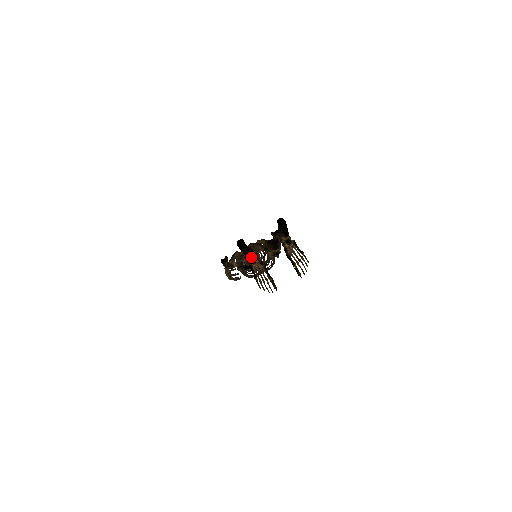
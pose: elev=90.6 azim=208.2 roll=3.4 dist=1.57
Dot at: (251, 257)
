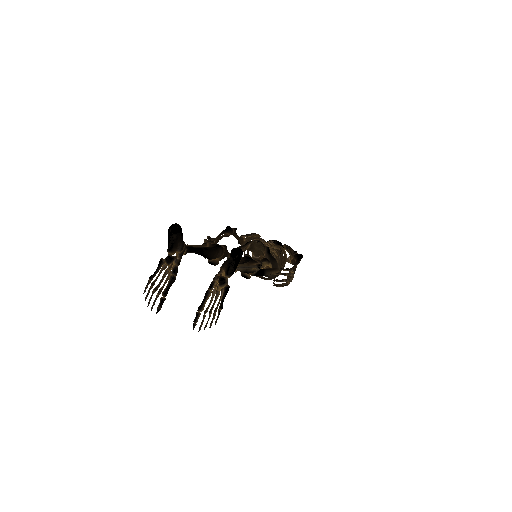
Dot at: (174, 253)
